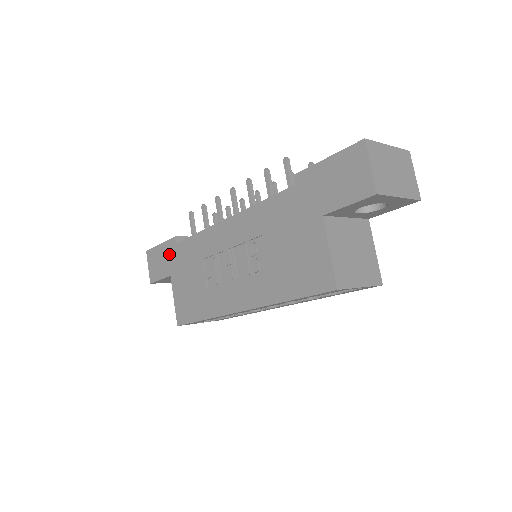
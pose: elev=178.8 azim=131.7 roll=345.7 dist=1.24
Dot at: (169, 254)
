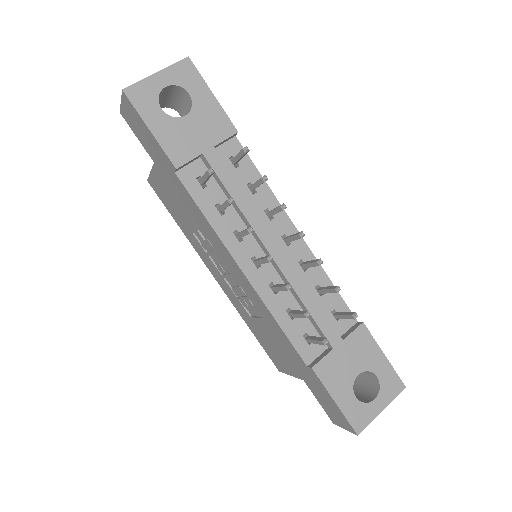
Dot at: (160, 157)
